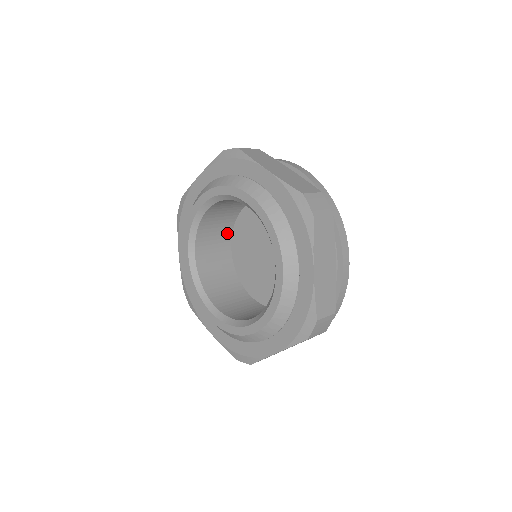
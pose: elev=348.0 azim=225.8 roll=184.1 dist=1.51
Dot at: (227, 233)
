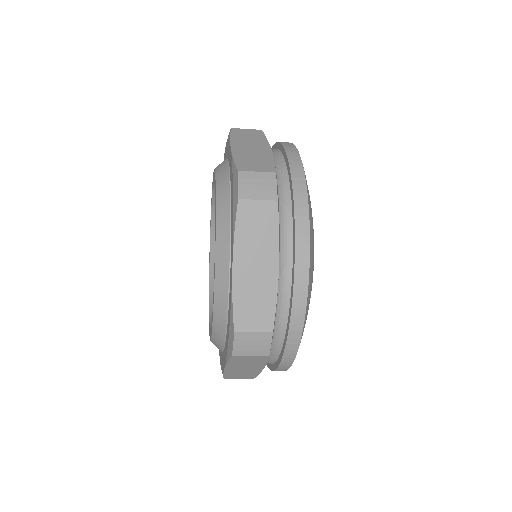
Dot at: occluded
